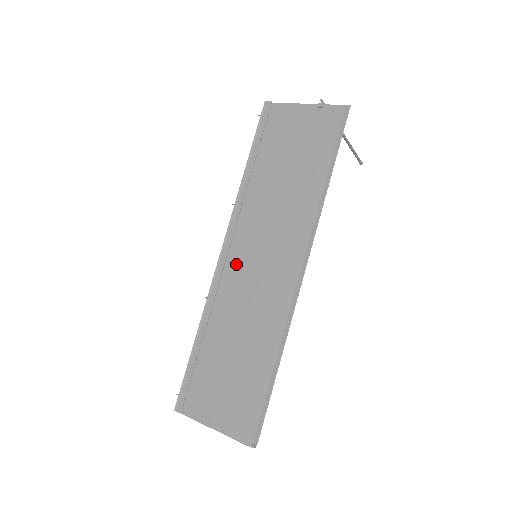
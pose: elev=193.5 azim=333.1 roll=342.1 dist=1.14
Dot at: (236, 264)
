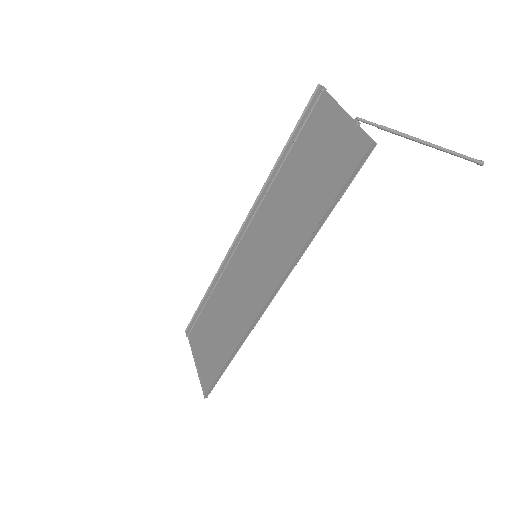
Dot at: (242, 253)
